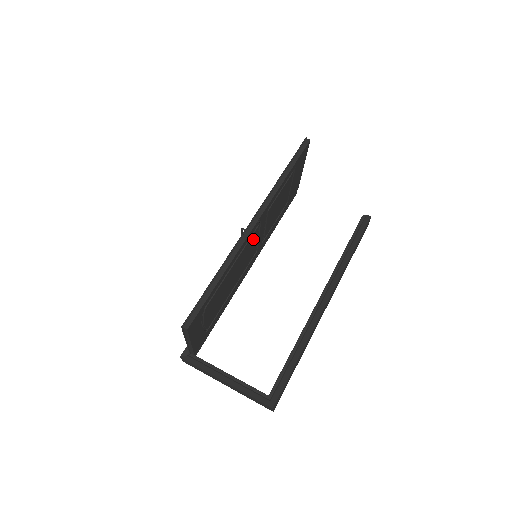
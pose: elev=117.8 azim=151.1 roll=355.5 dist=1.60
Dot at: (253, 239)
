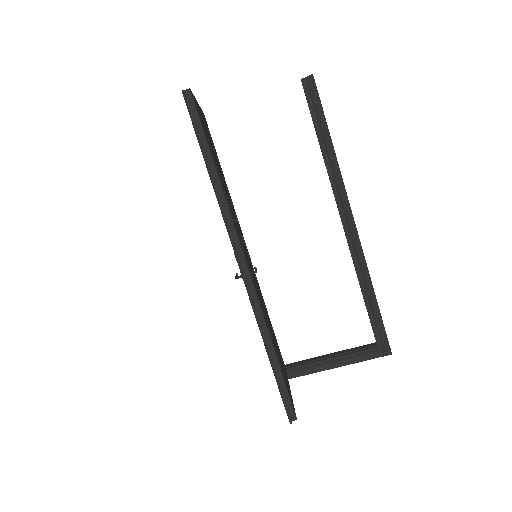
Dot at: occluded
